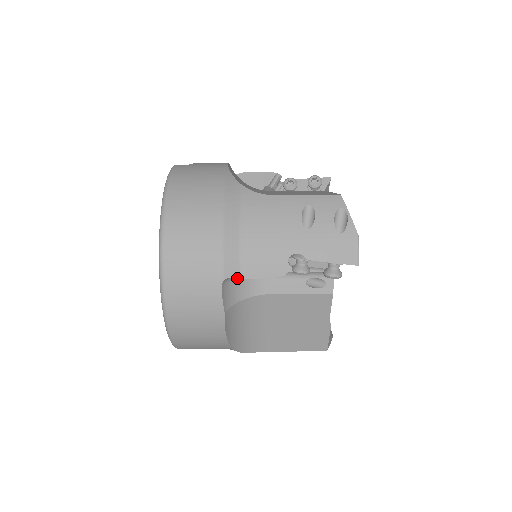
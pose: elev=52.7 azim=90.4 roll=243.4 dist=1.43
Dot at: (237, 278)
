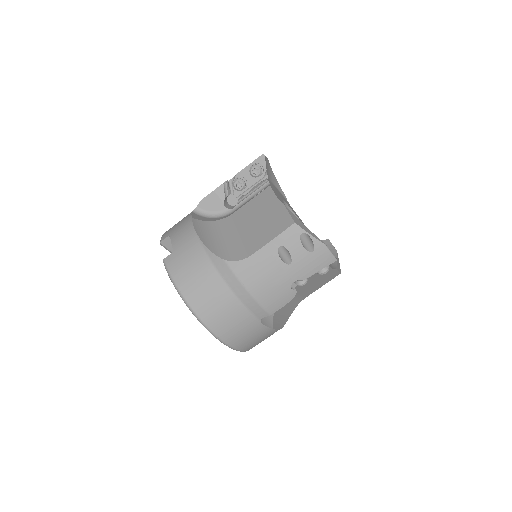
Dot at: occluded
